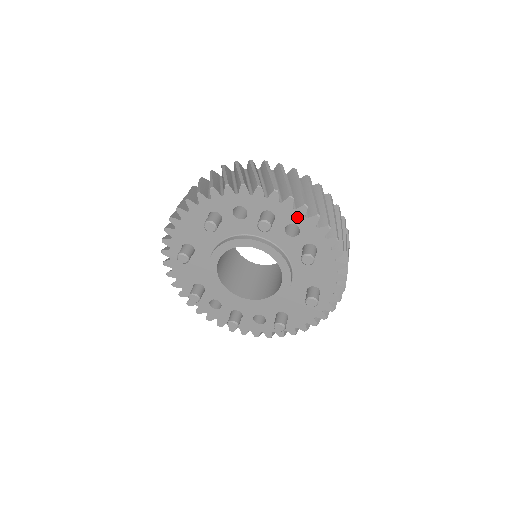
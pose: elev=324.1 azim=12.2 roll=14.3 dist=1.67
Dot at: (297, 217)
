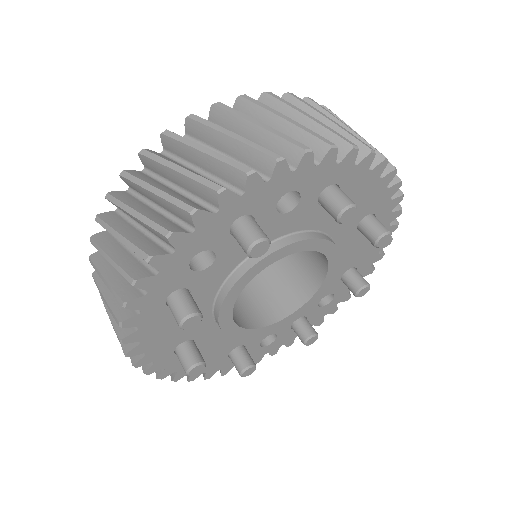
Dot at: (281, 184)
